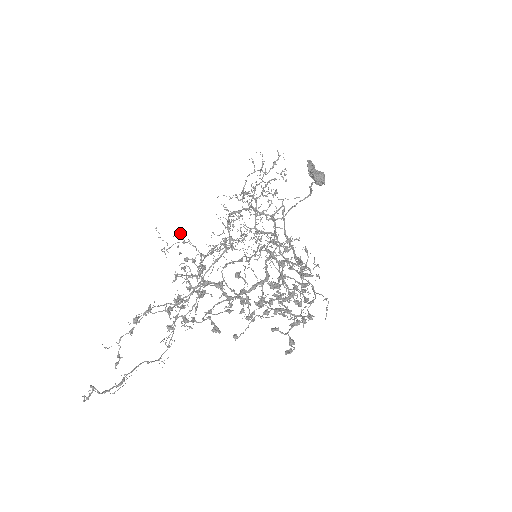
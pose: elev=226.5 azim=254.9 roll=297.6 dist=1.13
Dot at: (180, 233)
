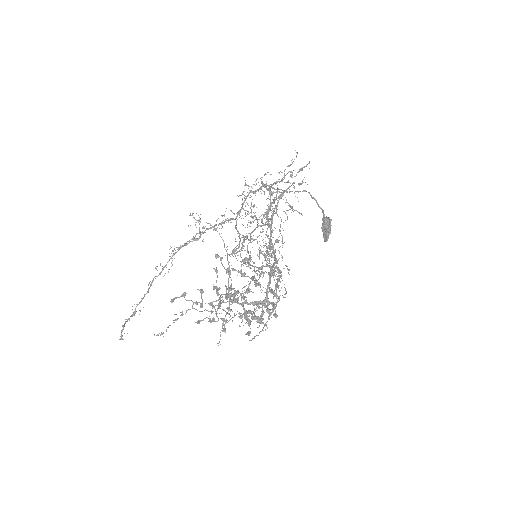
Dot at: occluded
